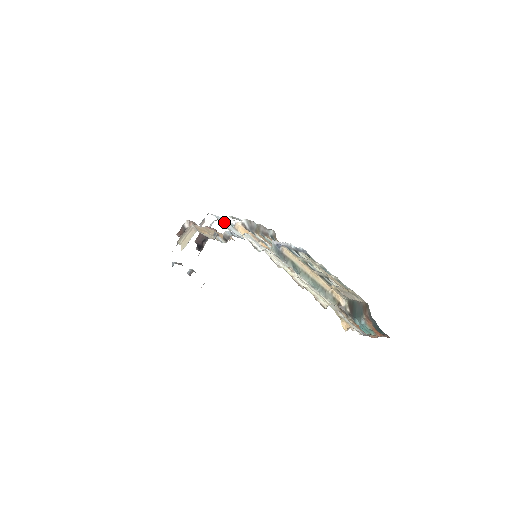
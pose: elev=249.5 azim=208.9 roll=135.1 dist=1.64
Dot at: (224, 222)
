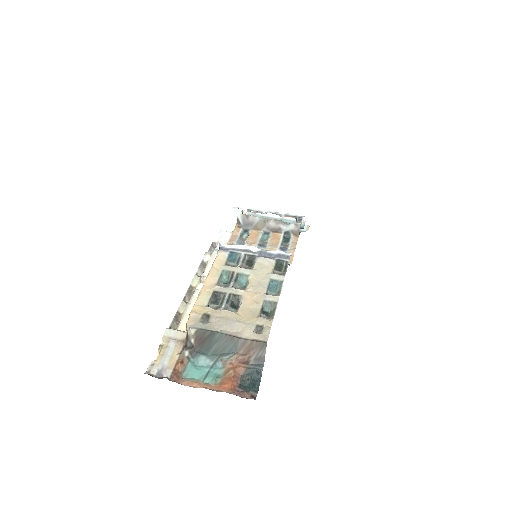
Dot at: (232, 217)
